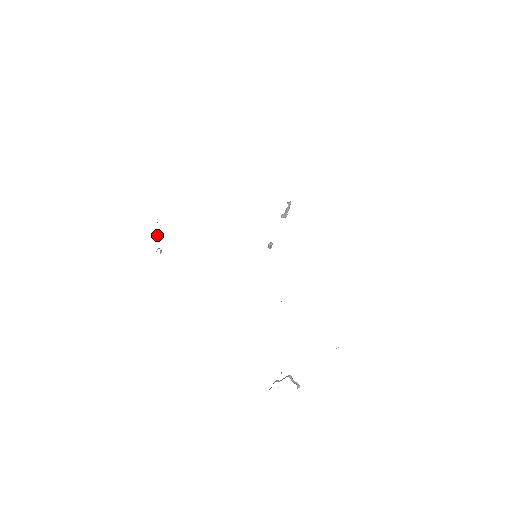
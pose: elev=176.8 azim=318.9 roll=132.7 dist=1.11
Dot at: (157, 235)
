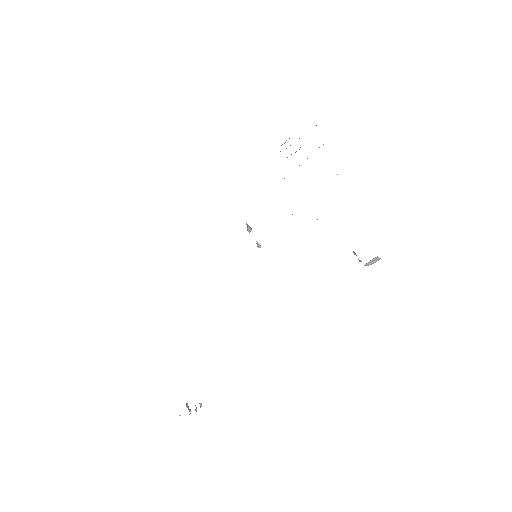
Dot at: (189, 409)
